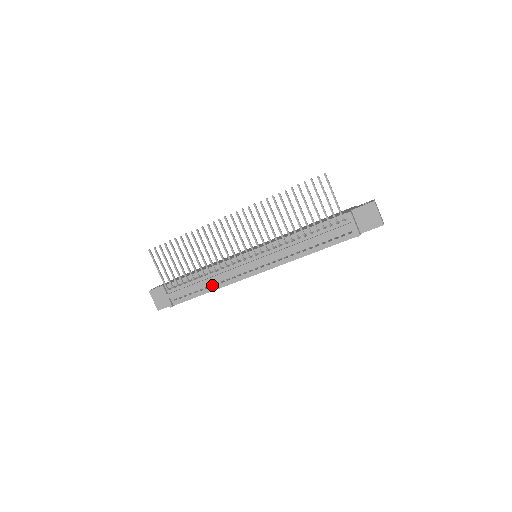
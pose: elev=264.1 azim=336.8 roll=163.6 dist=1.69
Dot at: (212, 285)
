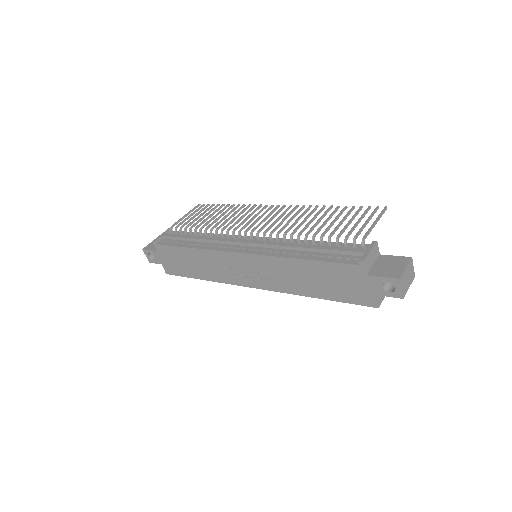
Dot at: occluded
